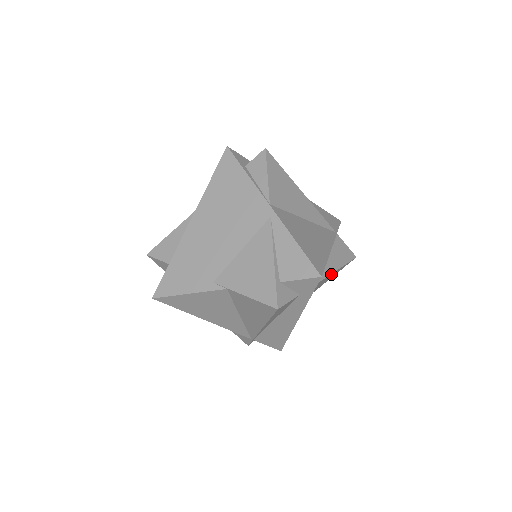
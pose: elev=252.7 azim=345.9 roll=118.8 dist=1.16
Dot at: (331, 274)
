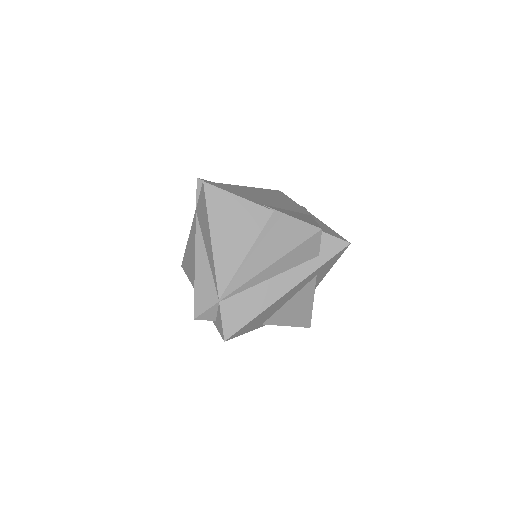
Dot at: (310, 299)
